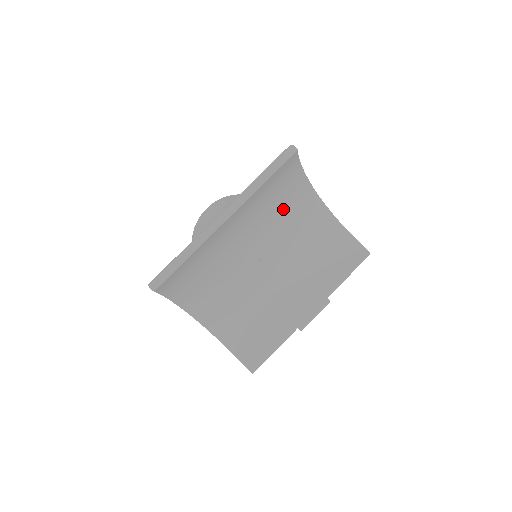
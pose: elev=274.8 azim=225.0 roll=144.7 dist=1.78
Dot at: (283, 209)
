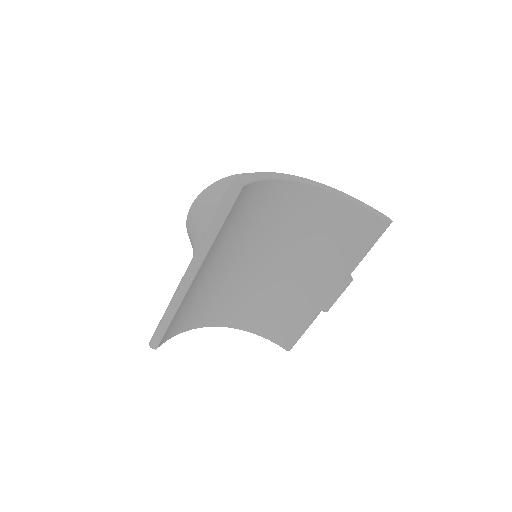
Dot at: (263, 218)
